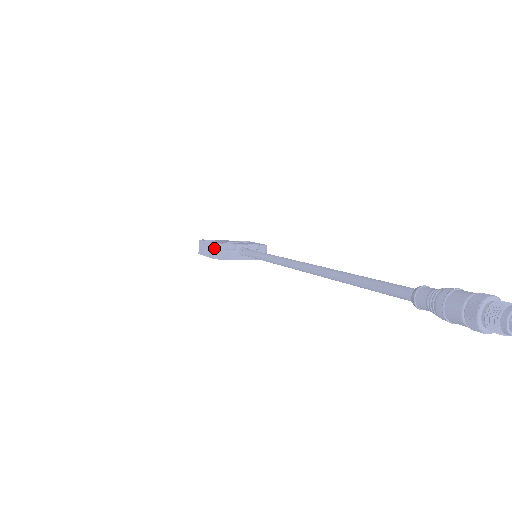
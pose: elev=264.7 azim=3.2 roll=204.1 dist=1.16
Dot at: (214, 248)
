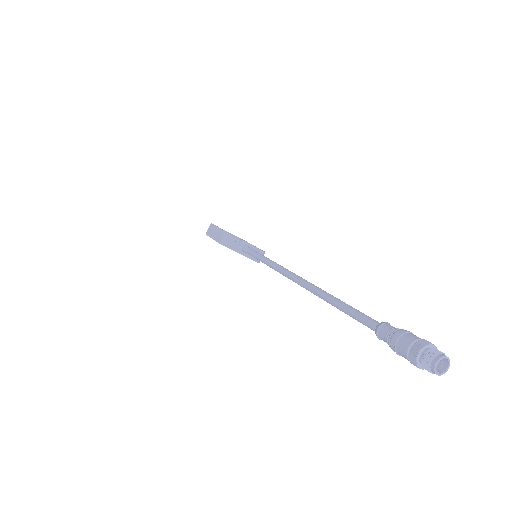
Dot at: (224, 235)
